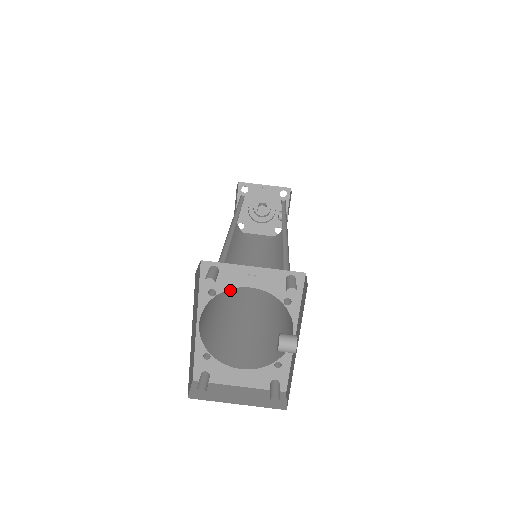
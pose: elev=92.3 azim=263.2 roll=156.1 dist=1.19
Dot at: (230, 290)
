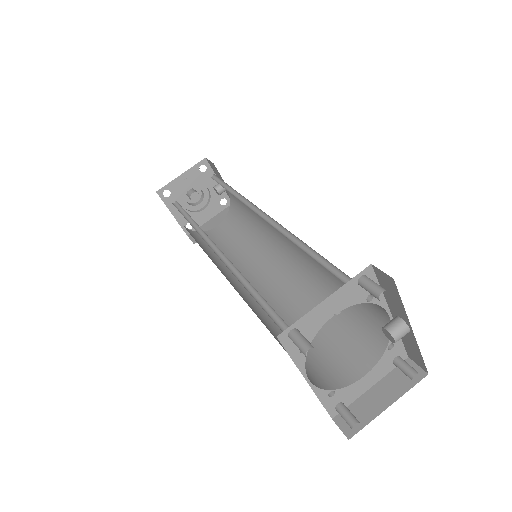
Dot at: occluded
